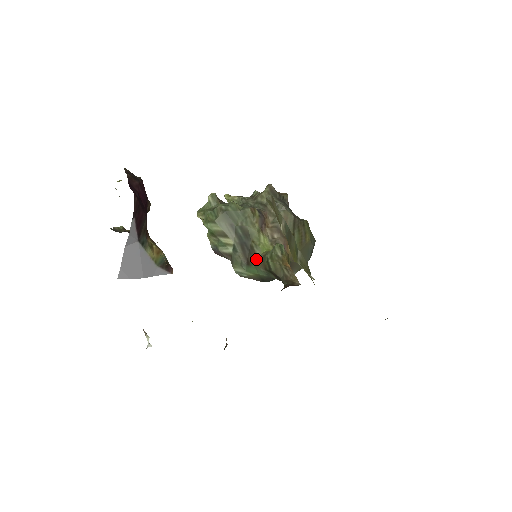
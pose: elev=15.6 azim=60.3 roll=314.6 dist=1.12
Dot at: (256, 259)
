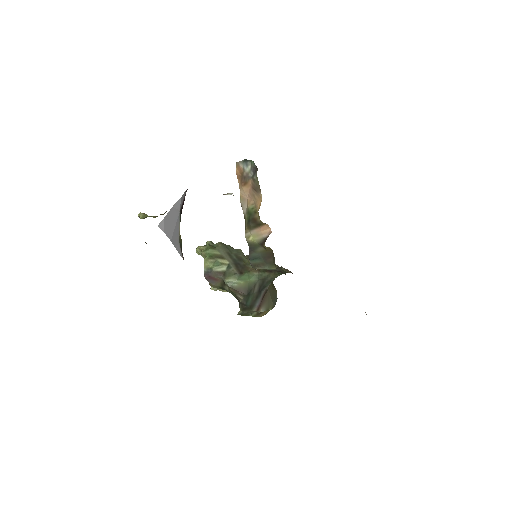
Dot at: (249, 269)
